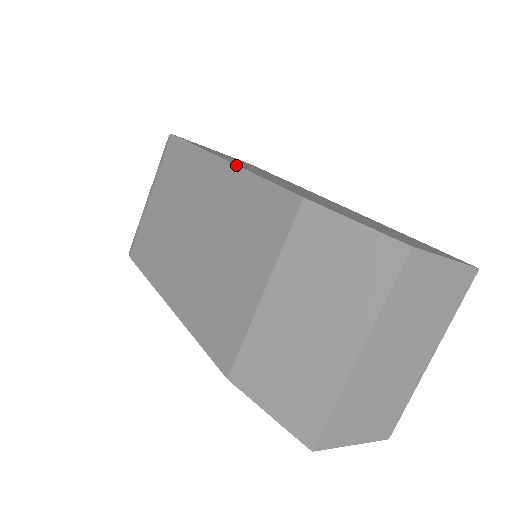
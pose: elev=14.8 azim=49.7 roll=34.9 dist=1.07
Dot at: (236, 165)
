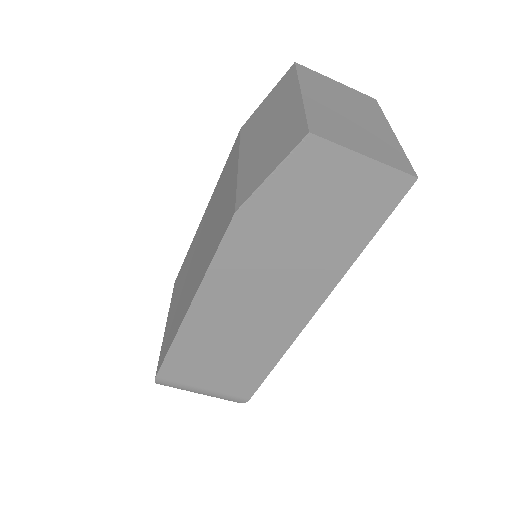
Dot at: (210, 200)
